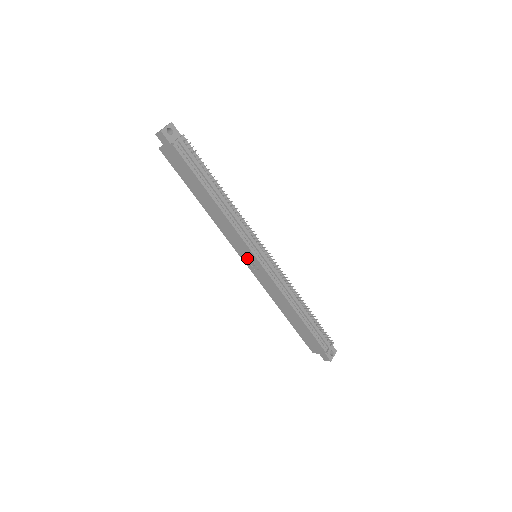
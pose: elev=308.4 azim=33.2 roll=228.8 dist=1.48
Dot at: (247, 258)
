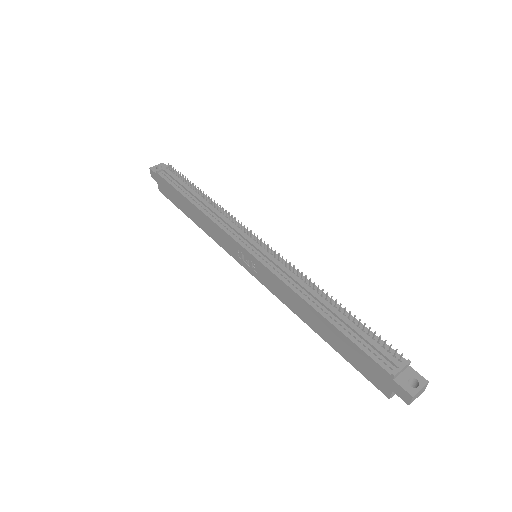
Dot at: (245, 261)
